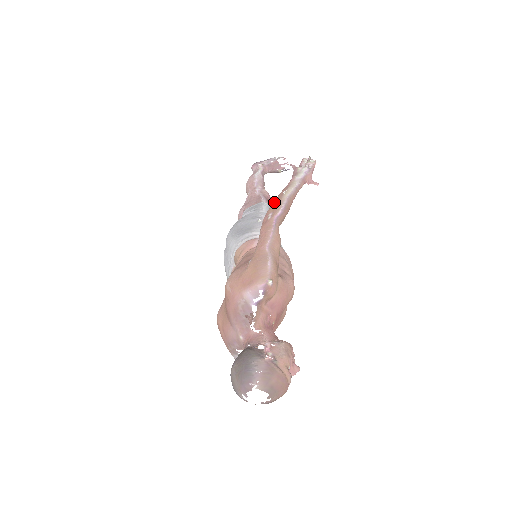
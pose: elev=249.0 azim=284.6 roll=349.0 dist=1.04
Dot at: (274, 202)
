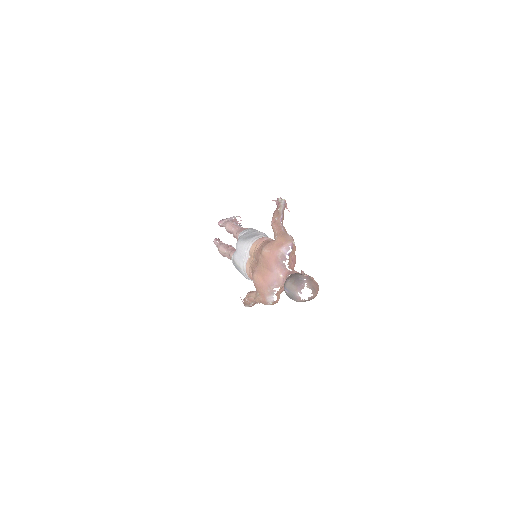
Dot at: (275, 213)
